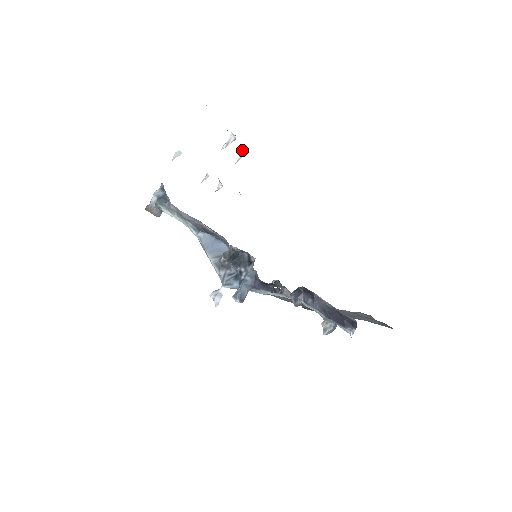
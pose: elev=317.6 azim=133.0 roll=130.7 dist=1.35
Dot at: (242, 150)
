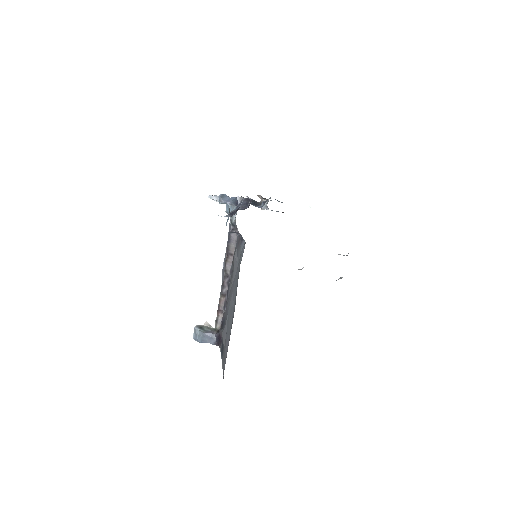
Dot at: occluded
